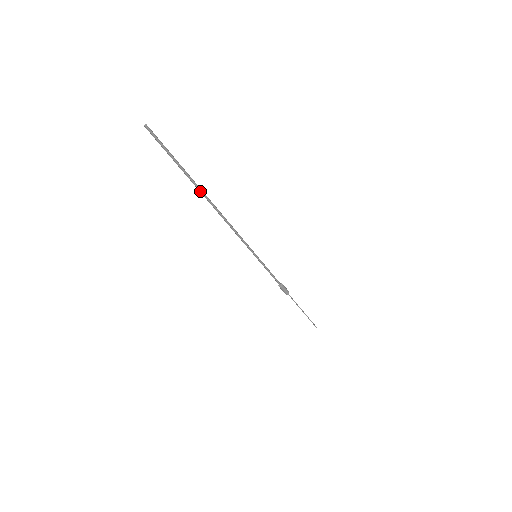
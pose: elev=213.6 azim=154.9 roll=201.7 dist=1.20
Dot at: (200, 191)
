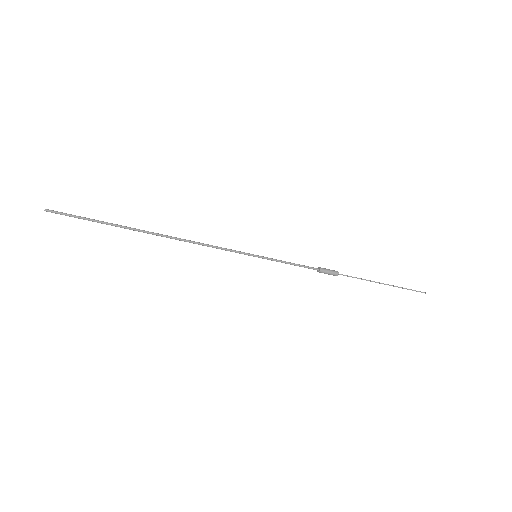
Dot at: occluded
